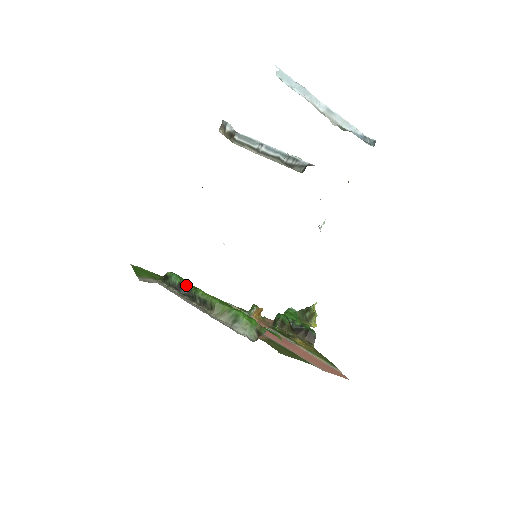
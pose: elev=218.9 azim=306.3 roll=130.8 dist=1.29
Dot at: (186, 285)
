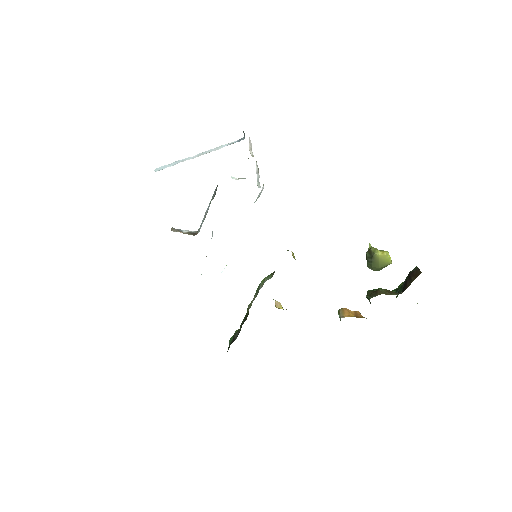
Dot at: (236, 332)
